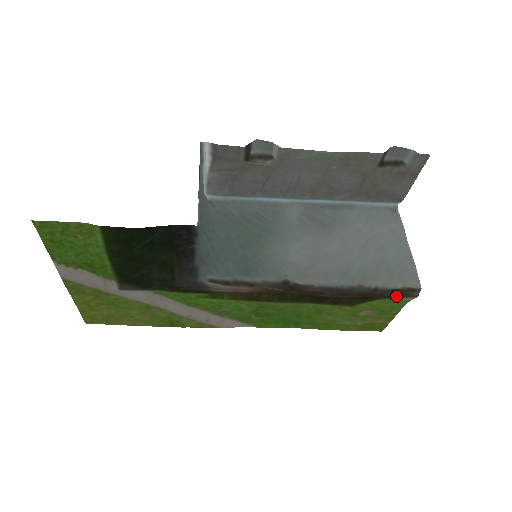
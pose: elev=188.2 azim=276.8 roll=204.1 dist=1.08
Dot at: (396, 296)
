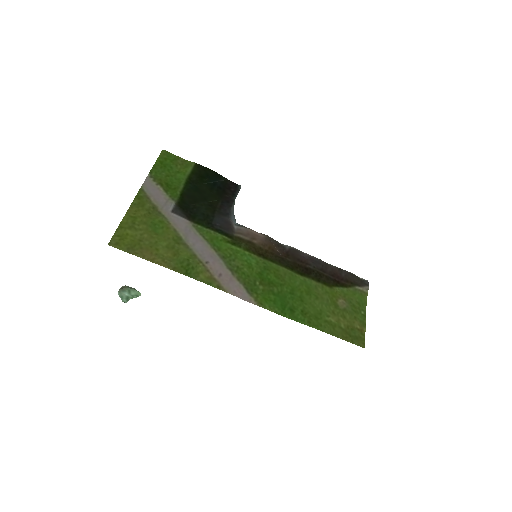
Dot at: (356, 283)
